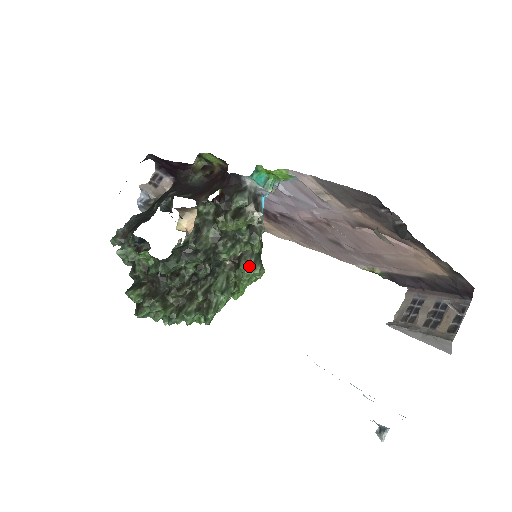
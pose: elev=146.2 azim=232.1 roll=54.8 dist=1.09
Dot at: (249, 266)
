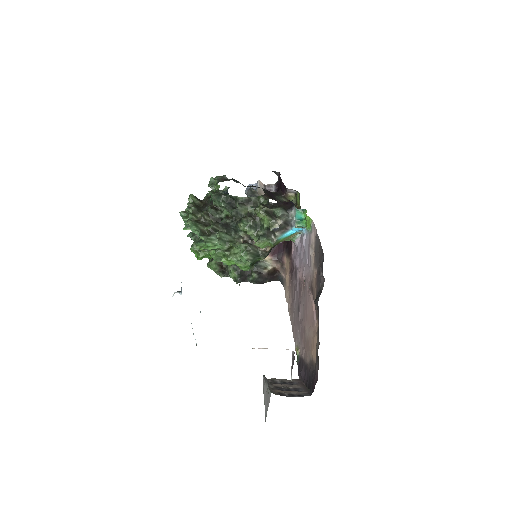
Dot at: (246, 251)
